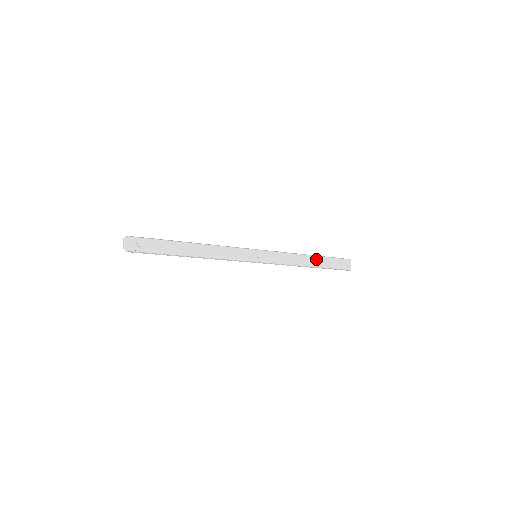
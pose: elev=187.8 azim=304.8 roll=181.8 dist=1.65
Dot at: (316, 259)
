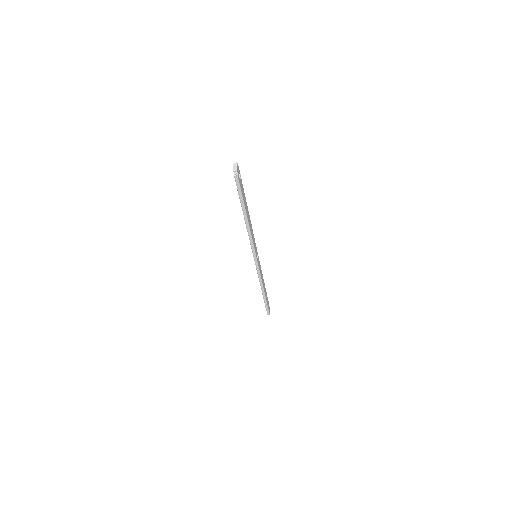
Dot at: (265, 289)
